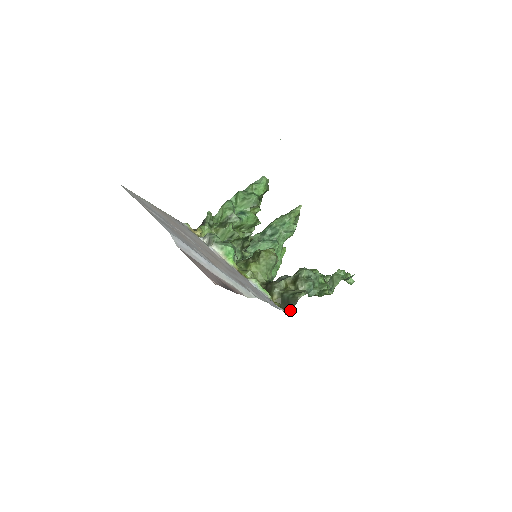
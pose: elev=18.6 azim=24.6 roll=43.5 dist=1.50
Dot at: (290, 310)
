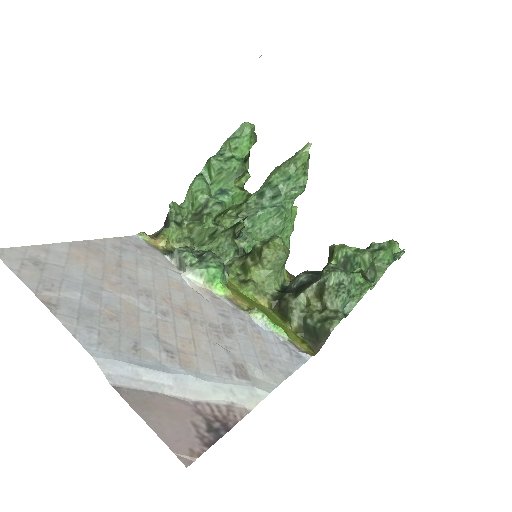
Dot at: (320, 345)
